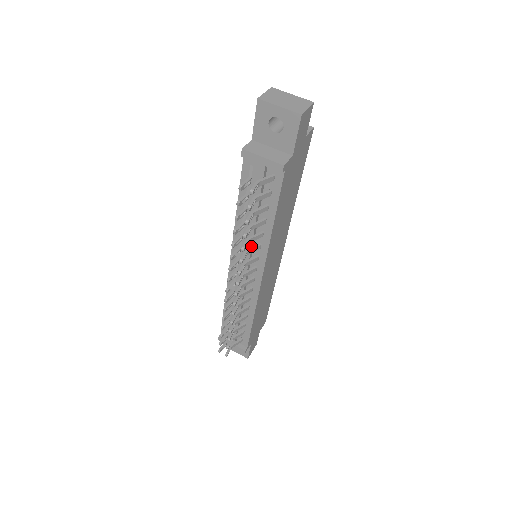
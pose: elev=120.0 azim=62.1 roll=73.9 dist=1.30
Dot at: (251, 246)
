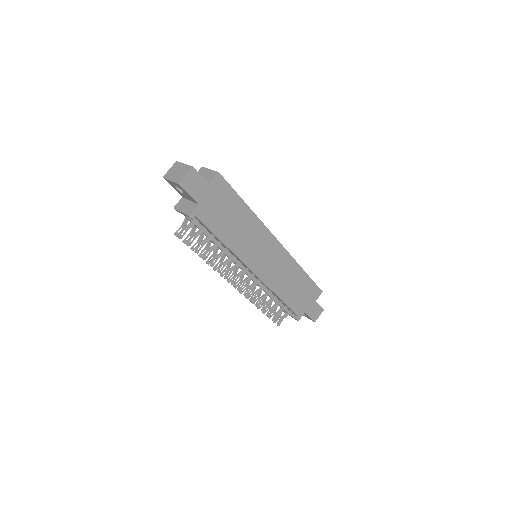
Dot at: (229, 257)
